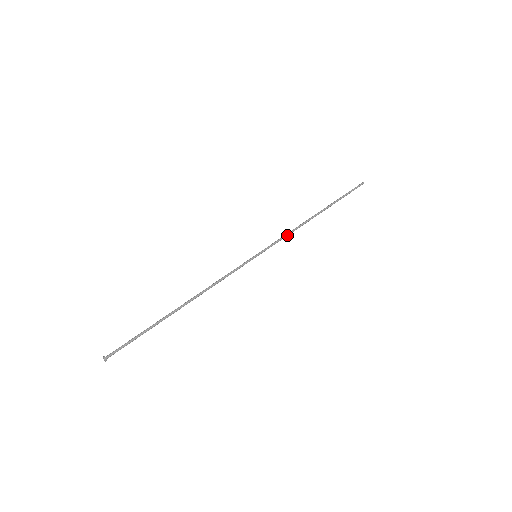
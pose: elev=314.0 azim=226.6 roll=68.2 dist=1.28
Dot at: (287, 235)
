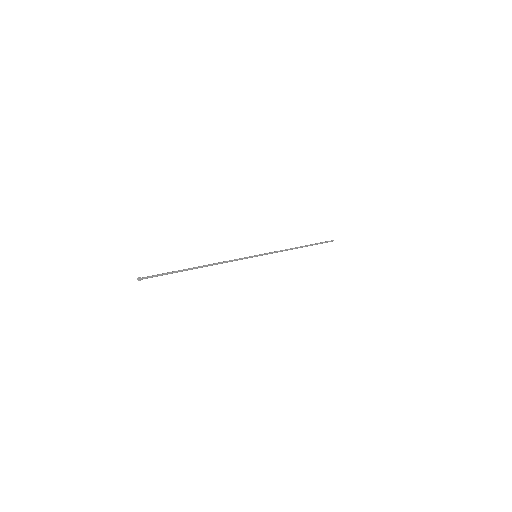
Dot at: (279, 251)
